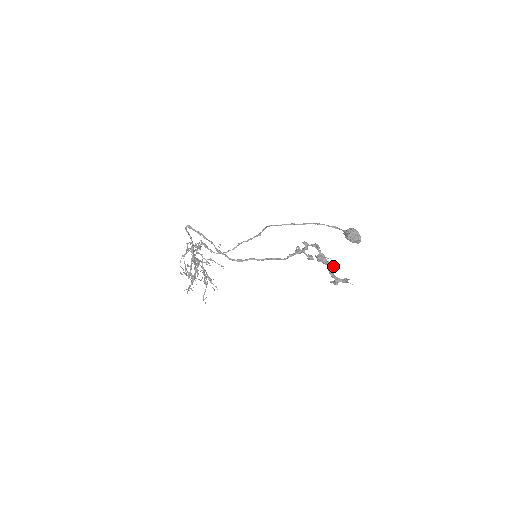
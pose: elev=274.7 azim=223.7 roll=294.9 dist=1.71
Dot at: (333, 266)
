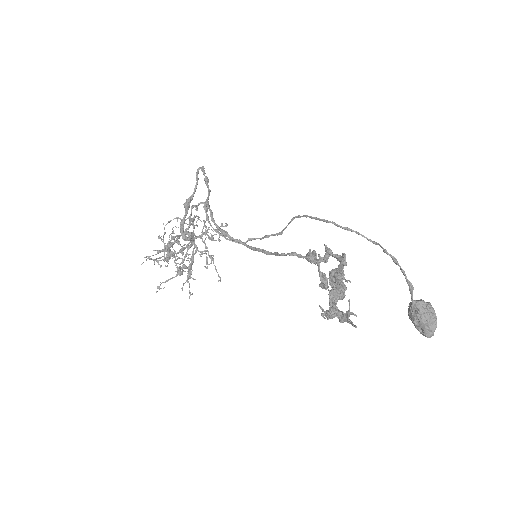
Dot at: (344, 289)
